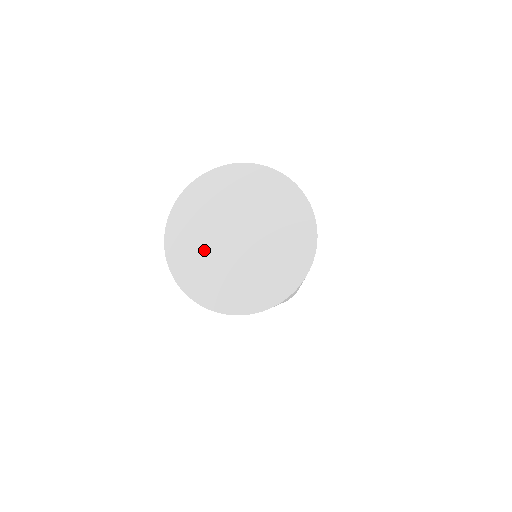
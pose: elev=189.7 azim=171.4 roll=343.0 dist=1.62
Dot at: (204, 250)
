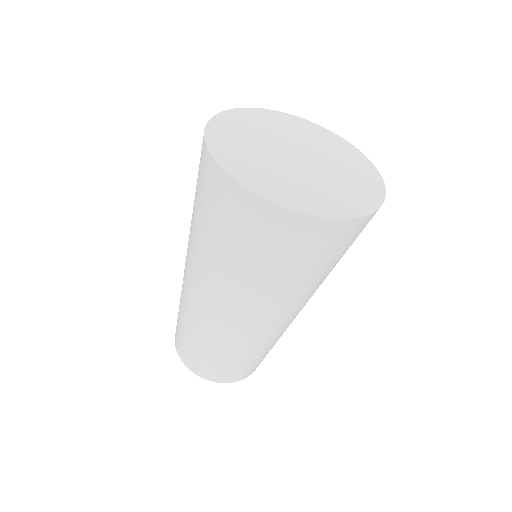
Dot at: (275, 170)
